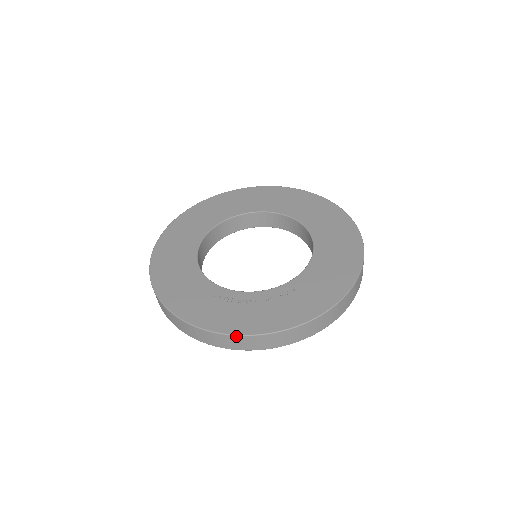
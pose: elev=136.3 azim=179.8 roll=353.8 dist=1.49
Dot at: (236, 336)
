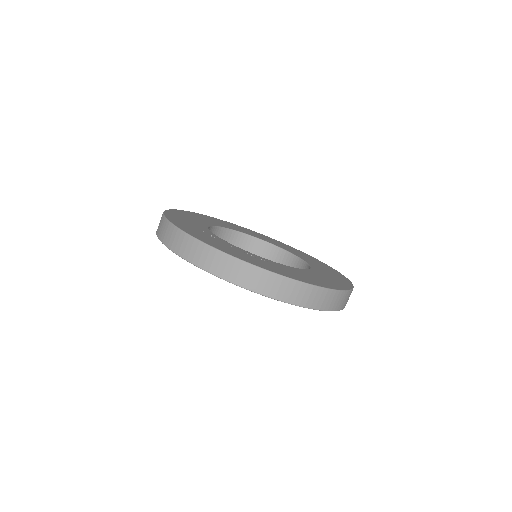
Dot at: (197, 240)
